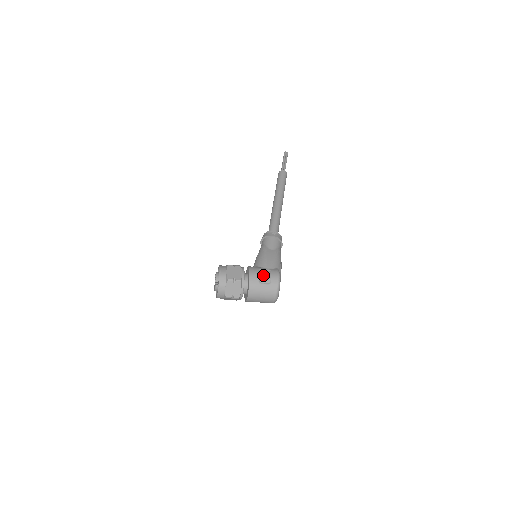
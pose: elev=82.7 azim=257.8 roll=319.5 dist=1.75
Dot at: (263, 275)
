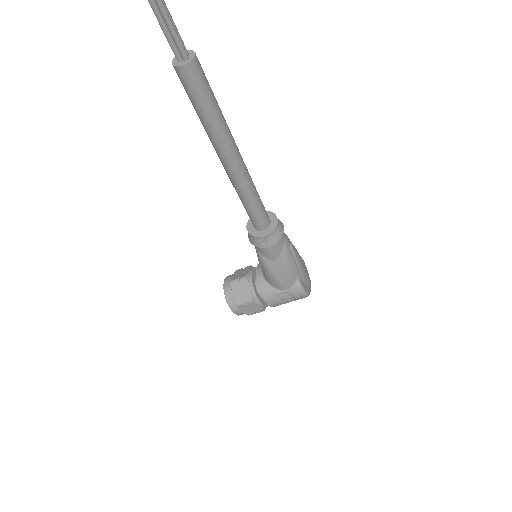
Dot at: (285, 301)
